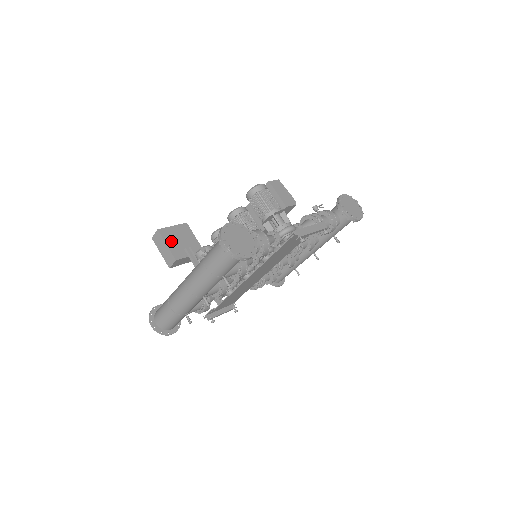
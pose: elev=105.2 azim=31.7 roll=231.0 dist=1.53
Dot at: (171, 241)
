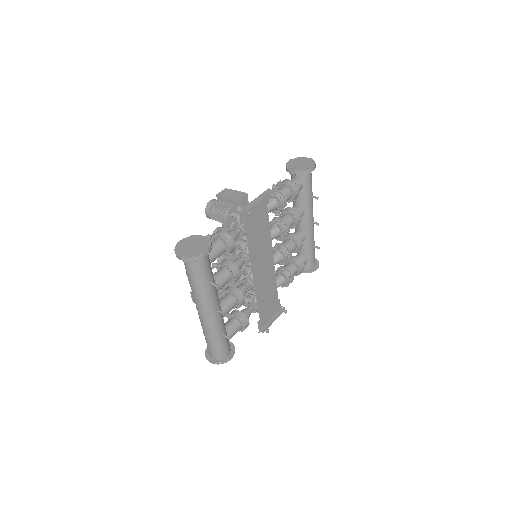
Dot at: occluded
